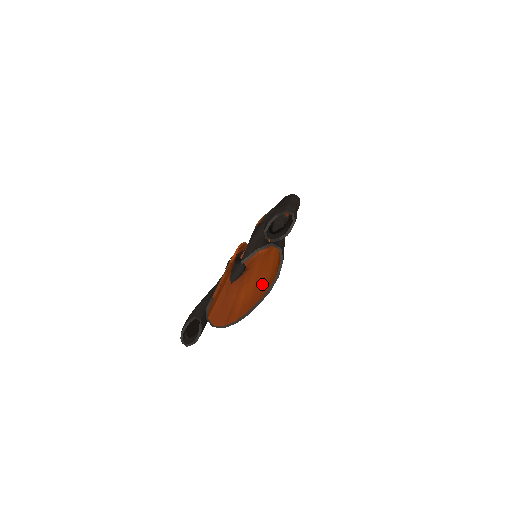
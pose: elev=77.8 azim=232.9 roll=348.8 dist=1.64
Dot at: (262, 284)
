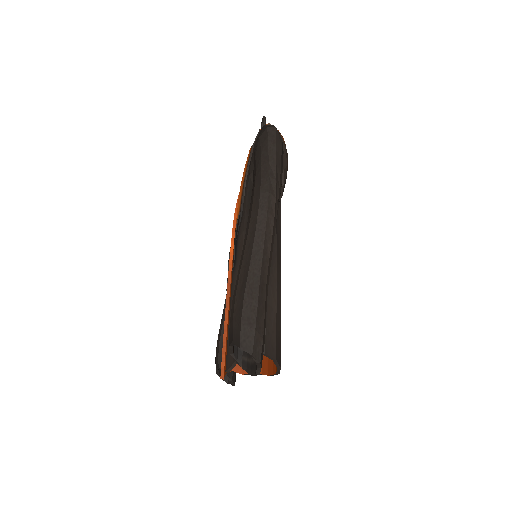
Dot at: occluded
